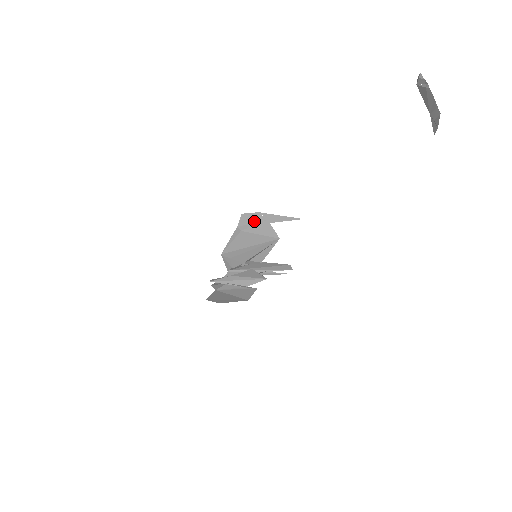
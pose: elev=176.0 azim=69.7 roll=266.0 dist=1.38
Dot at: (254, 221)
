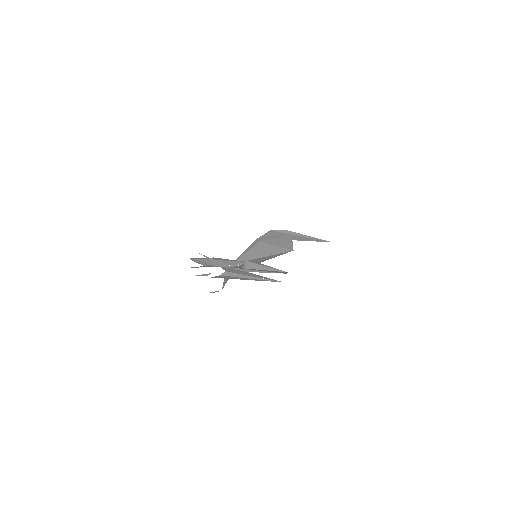
Dot at: occluded
